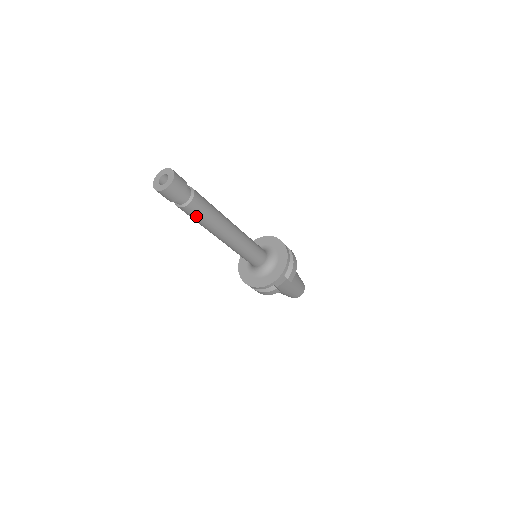
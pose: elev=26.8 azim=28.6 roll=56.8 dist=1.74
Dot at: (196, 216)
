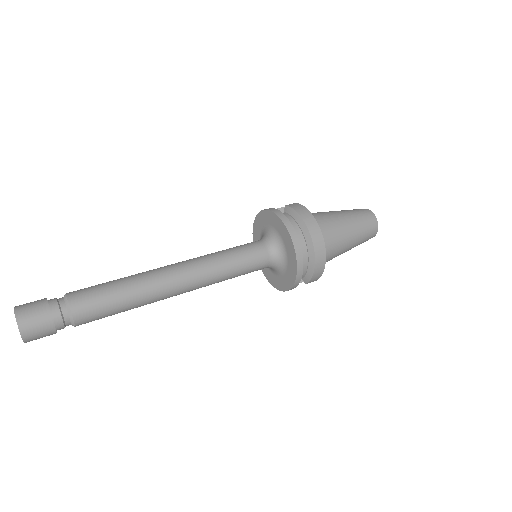
Dot at: occluded
